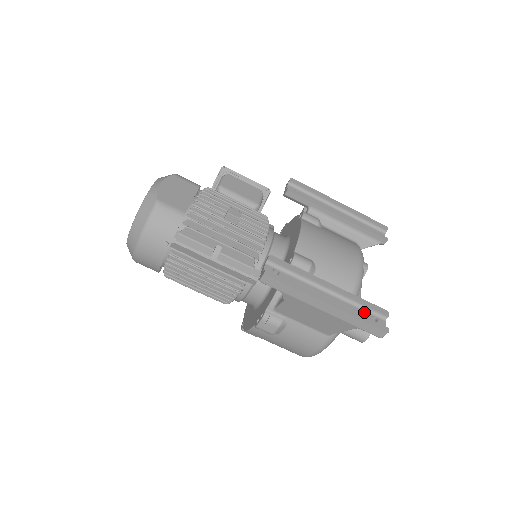
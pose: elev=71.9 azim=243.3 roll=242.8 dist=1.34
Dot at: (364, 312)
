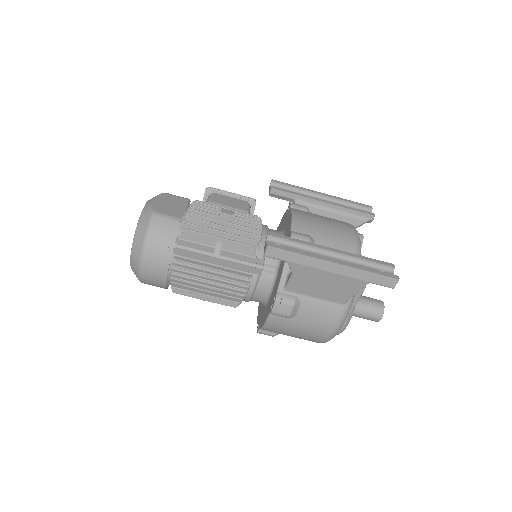
Dot at: (371, 268)
